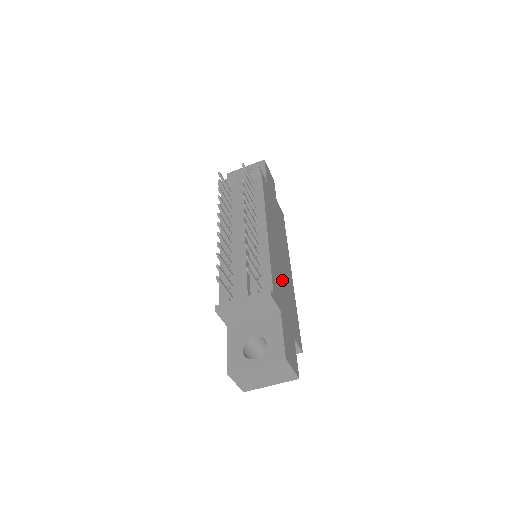
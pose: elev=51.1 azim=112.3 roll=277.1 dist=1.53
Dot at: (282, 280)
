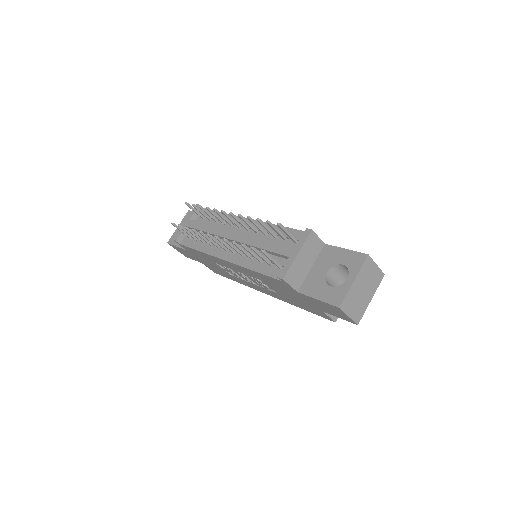
Dot at: occluded
